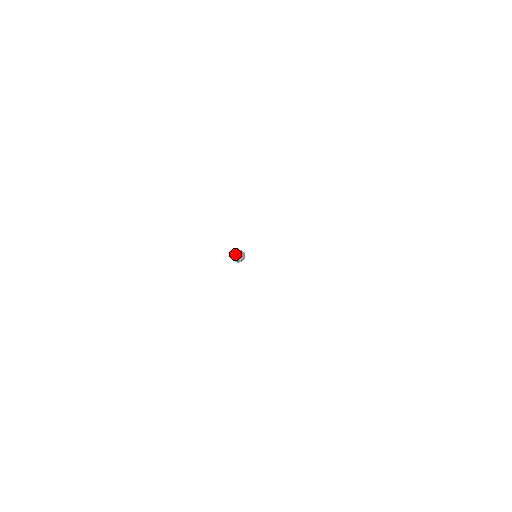
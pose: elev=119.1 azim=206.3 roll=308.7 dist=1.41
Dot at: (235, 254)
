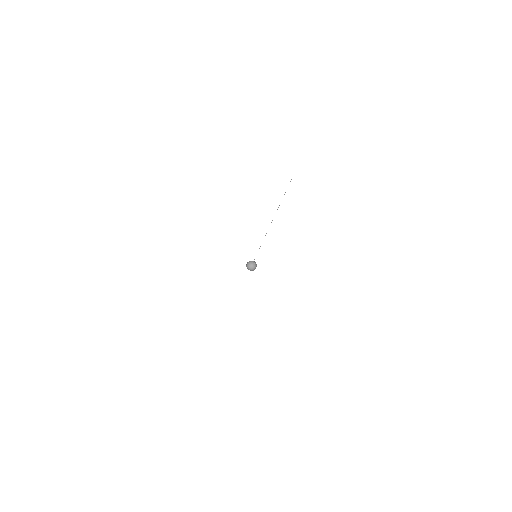
Dot at: (250, 267)
